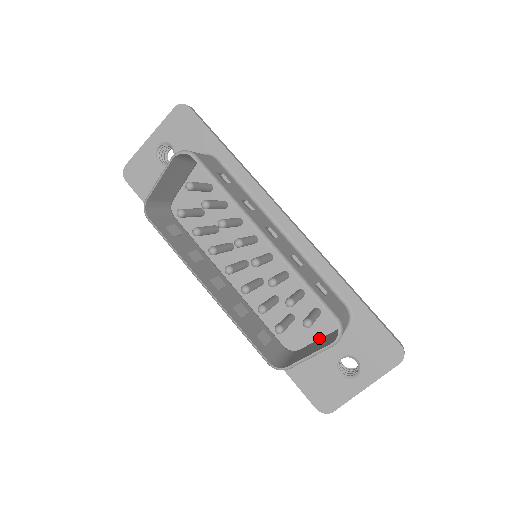
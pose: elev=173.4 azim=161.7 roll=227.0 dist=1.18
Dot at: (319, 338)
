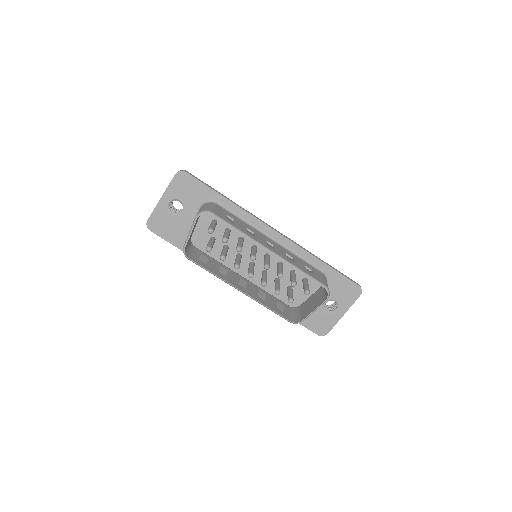
Dot at: (310, 295)
